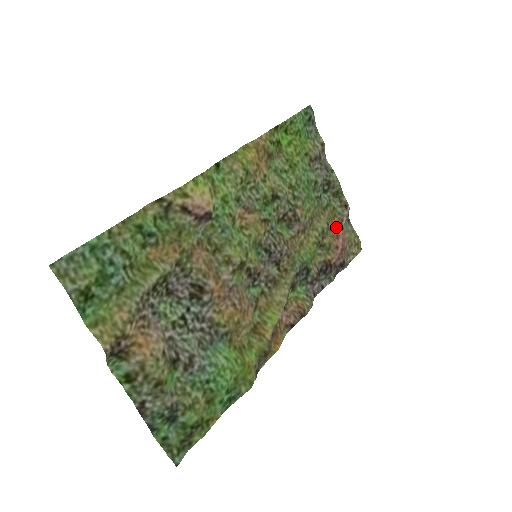
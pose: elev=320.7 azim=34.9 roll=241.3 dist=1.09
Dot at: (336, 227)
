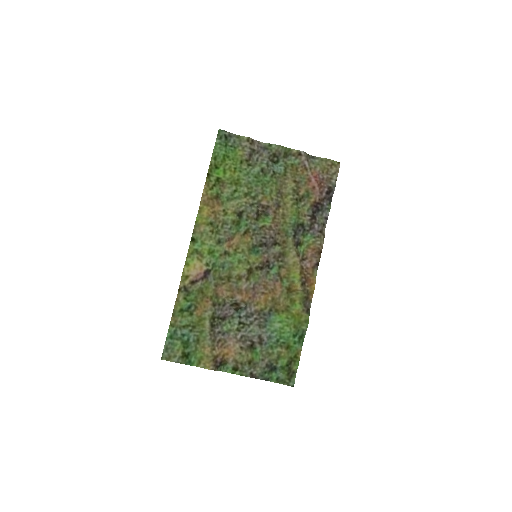
Dot at: (304, 174)
